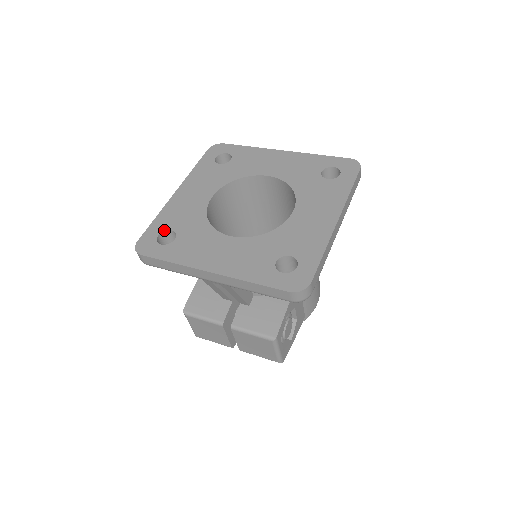
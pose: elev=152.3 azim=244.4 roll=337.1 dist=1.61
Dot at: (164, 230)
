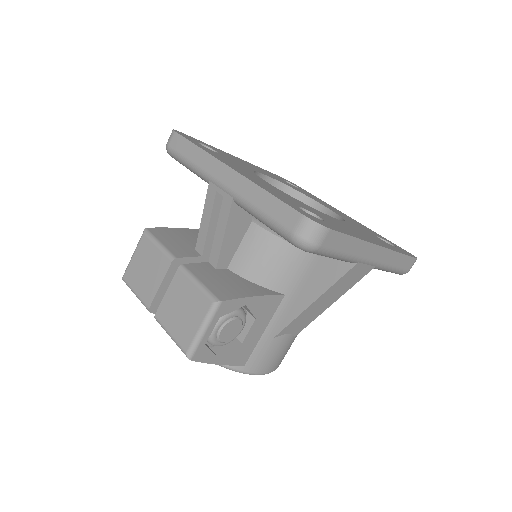
Dot at: (209, 147)
